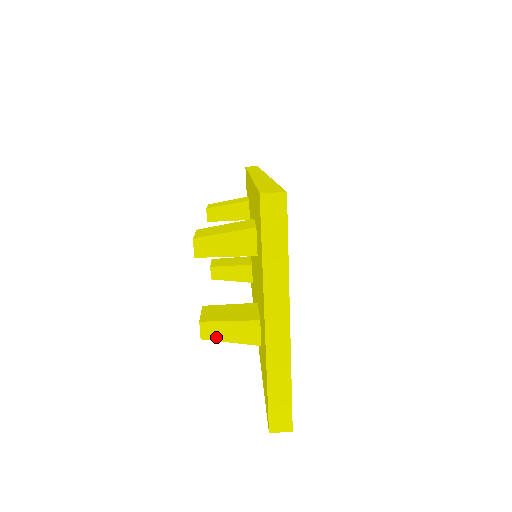
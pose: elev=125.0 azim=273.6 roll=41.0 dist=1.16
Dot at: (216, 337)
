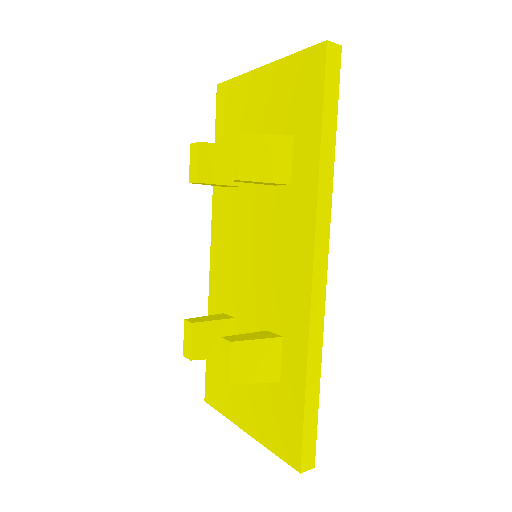
Dot at: (252, 134)
